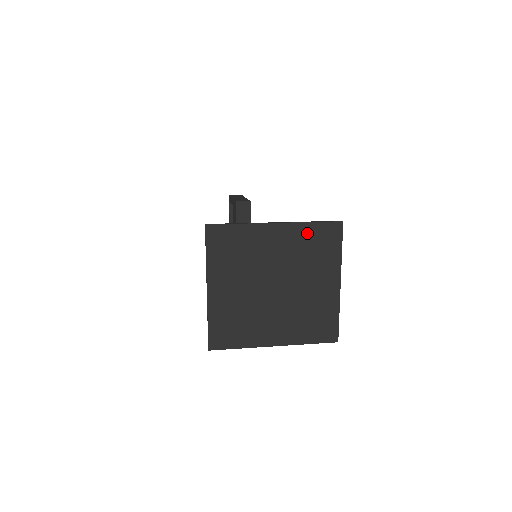
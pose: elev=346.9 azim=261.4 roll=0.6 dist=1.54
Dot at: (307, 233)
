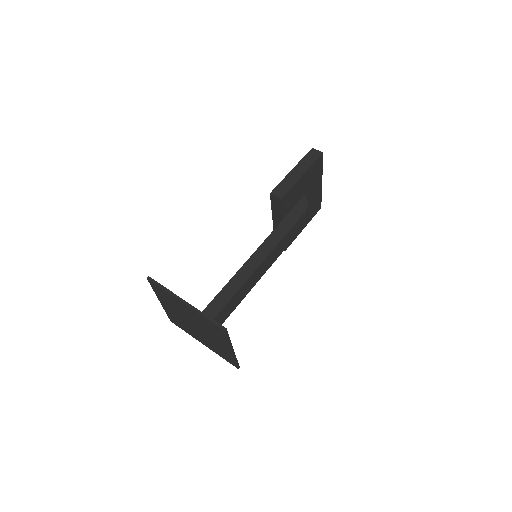
Dot at: (204, 319)
